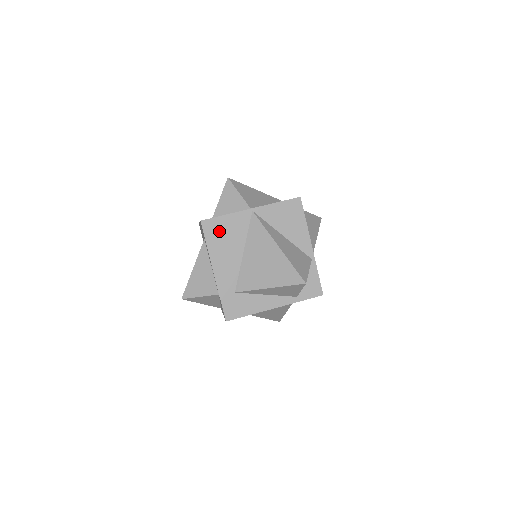
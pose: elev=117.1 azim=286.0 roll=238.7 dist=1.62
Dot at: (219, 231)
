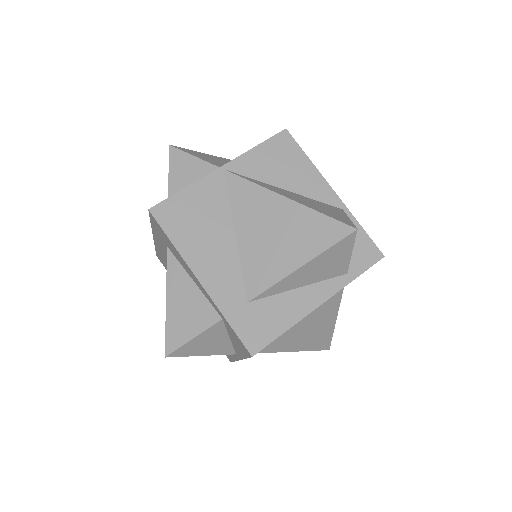
Dot at: (184, 215)
